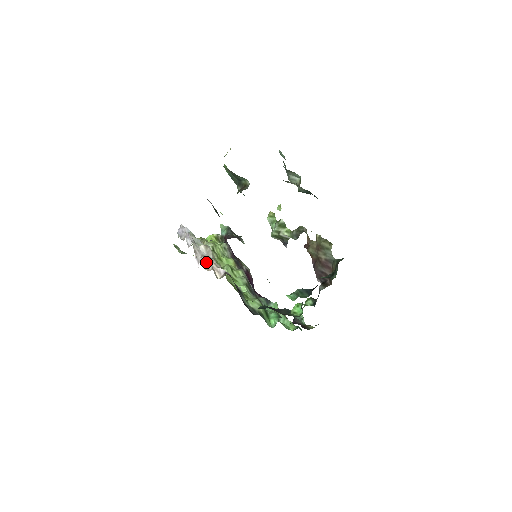
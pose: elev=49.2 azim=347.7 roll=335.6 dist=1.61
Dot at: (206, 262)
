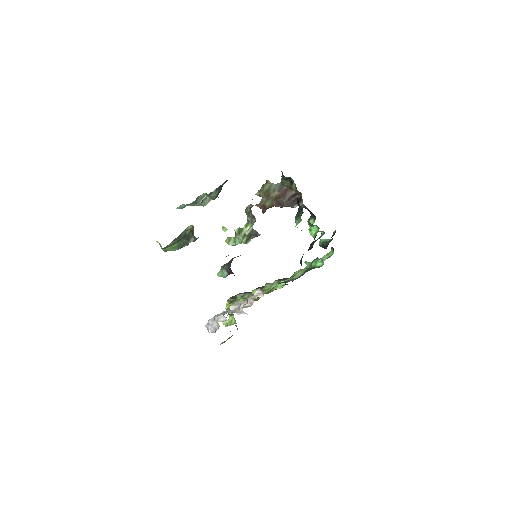
Dot at: (245, 305)
